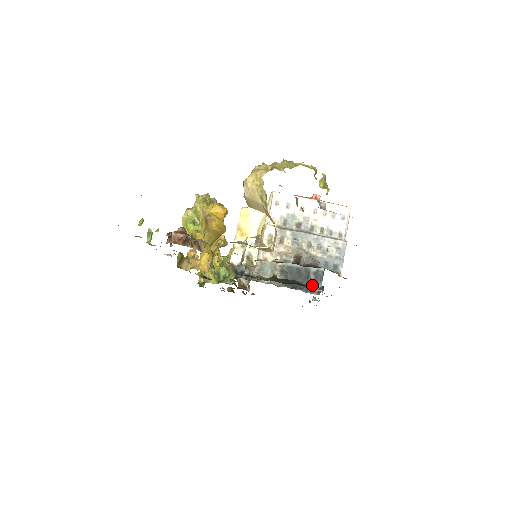
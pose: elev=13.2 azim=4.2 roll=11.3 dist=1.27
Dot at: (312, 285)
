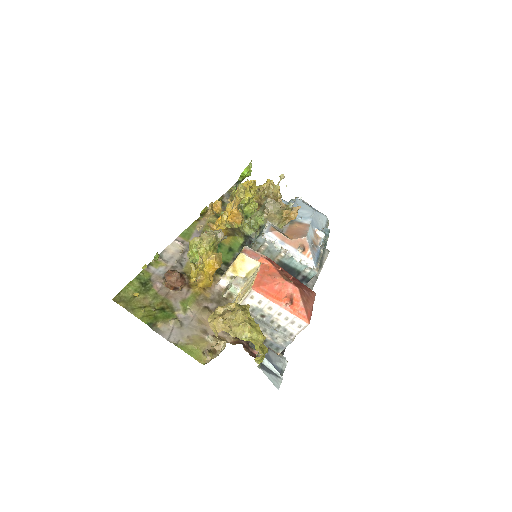
Dot at: occluded
